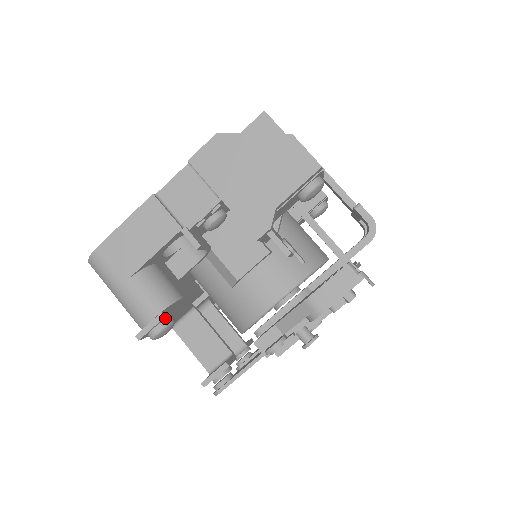
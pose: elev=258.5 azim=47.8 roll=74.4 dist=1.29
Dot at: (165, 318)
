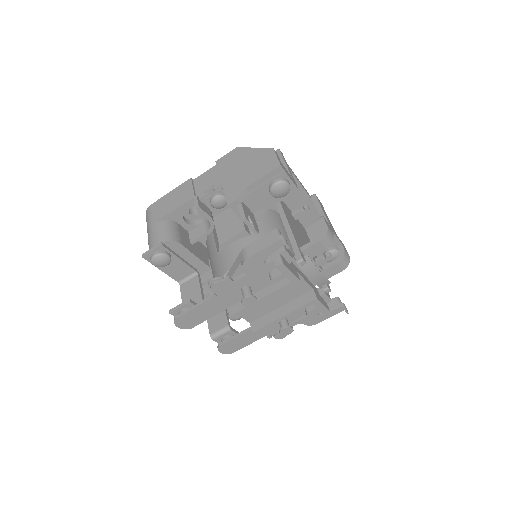
Dot at: (163, 249)
